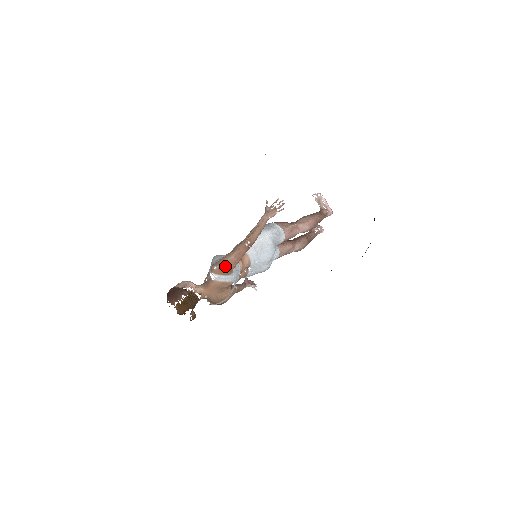
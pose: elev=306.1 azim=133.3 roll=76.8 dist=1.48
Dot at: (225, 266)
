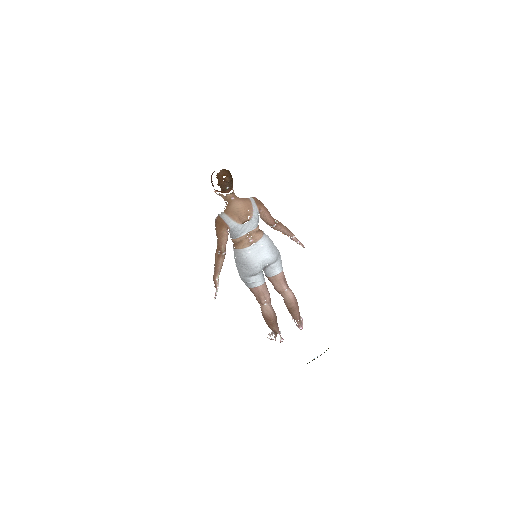
Dot at: (261, 203)
